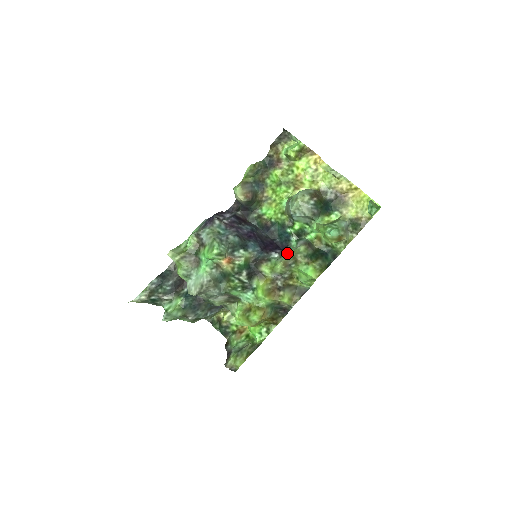
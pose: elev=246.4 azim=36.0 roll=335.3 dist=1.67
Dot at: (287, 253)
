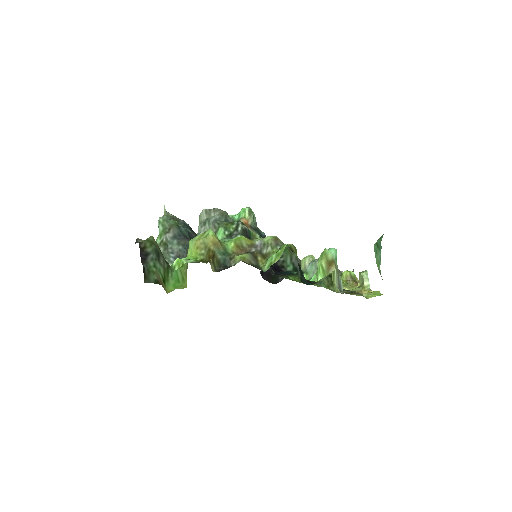
Dot at: occluded
